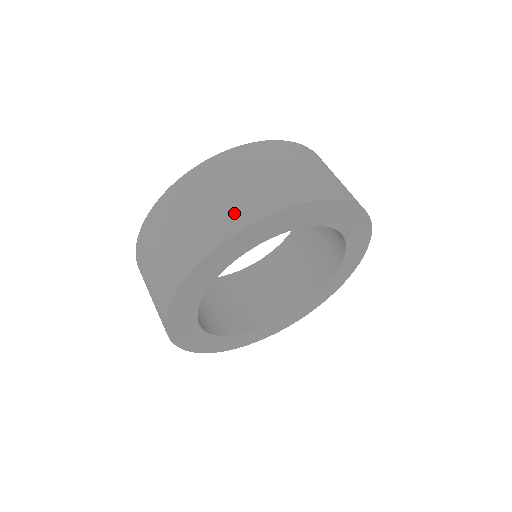
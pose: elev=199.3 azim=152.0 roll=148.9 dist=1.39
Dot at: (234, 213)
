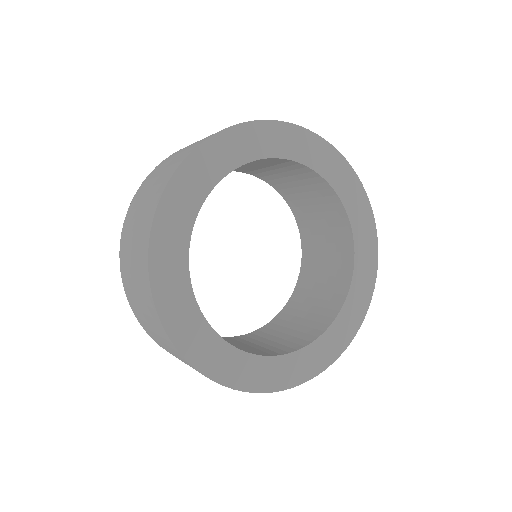
Dot at: occluded
